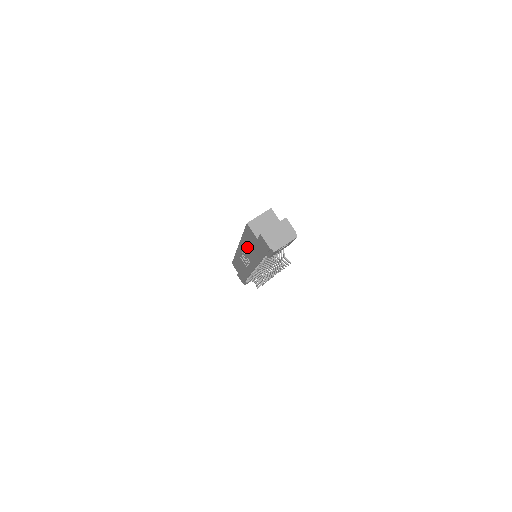
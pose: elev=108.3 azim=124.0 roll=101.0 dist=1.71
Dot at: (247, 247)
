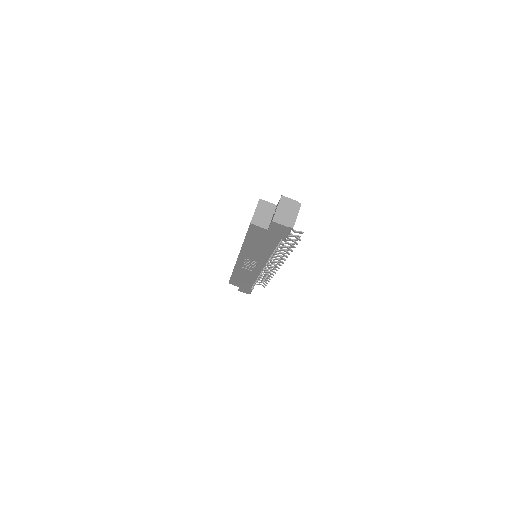
Dot at: (252, 249)
